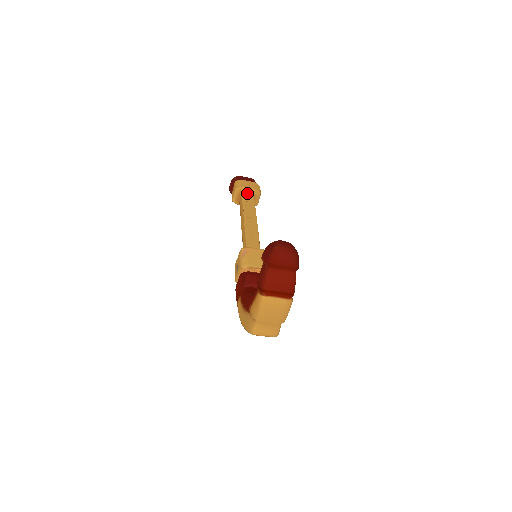
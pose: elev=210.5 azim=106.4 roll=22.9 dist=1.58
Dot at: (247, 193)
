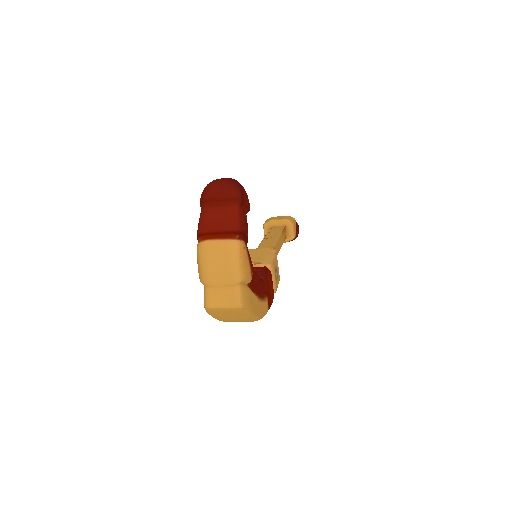
Dot at: (277, 225)
